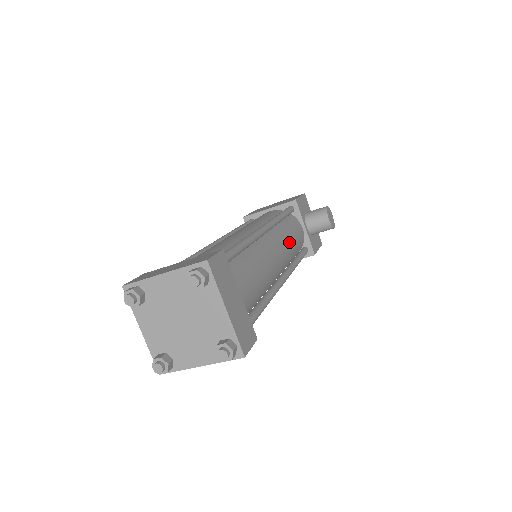
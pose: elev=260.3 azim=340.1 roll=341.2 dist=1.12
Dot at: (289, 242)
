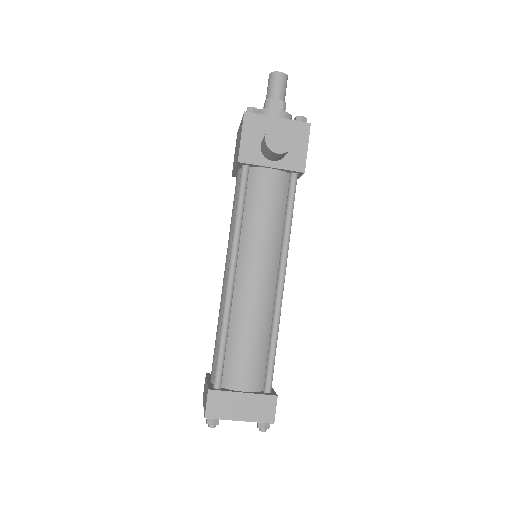
Dot at: (263, 233)
